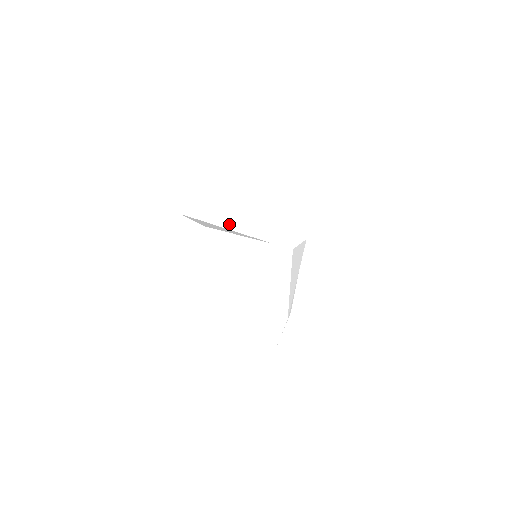
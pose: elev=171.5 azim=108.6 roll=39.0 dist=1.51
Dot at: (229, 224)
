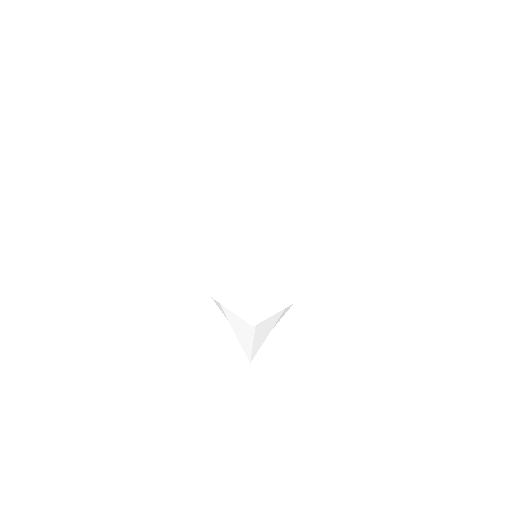
Dot at: (191, 272)
